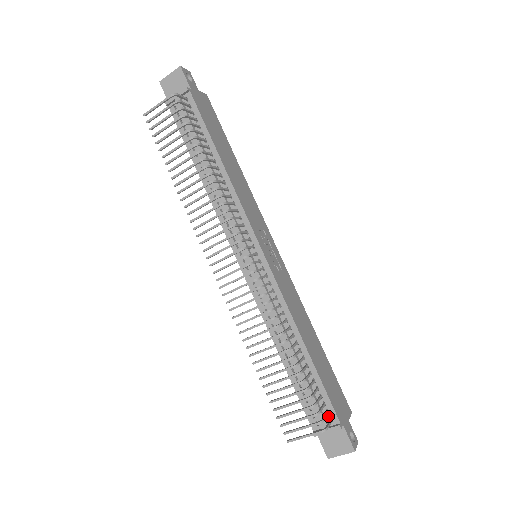
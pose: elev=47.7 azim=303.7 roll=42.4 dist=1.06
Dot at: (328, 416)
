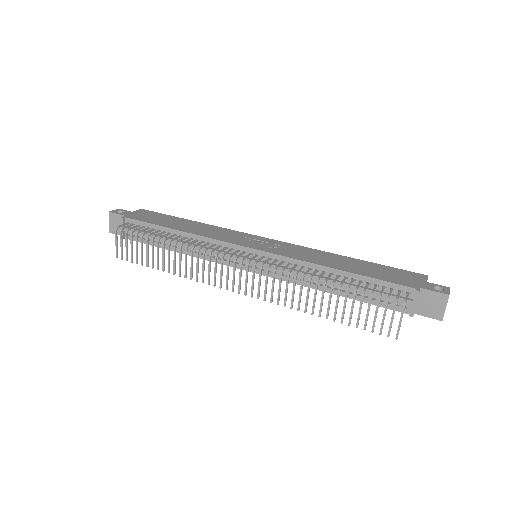
Dot at: (404, 294)
